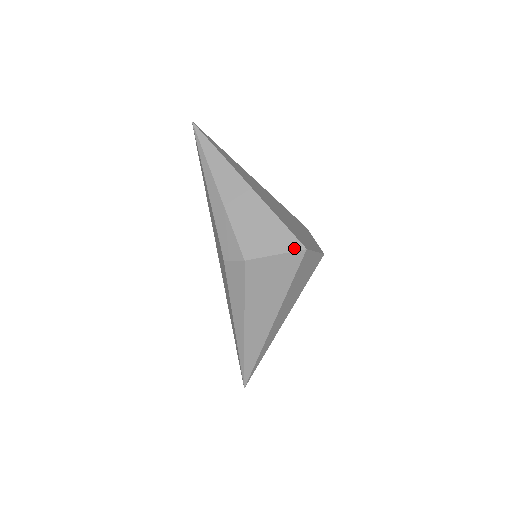
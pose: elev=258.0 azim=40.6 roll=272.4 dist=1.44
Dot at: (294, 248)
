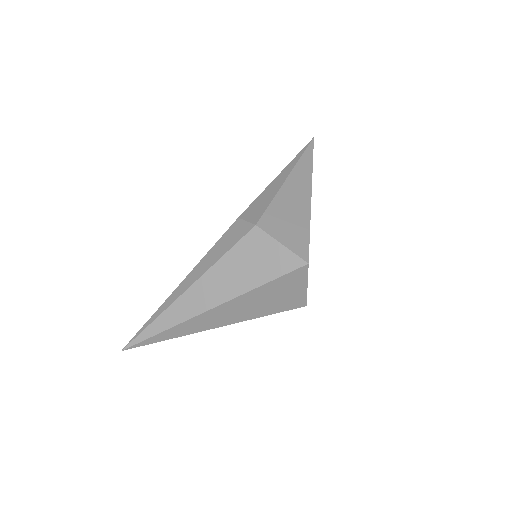
Dot at: (300, 254)
